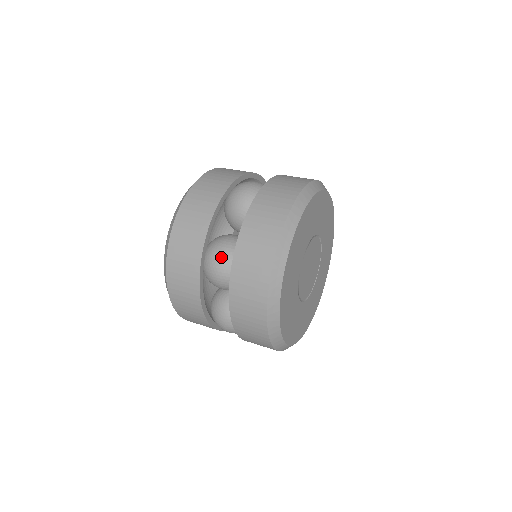
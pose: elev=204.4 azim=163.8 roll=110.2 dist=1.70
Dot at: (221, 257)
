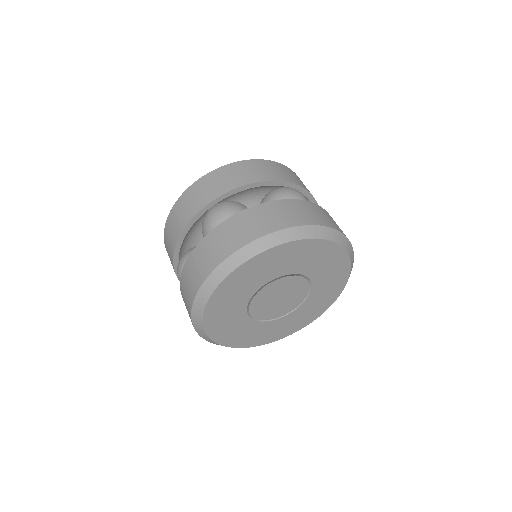
Dot at: (180, 274)
